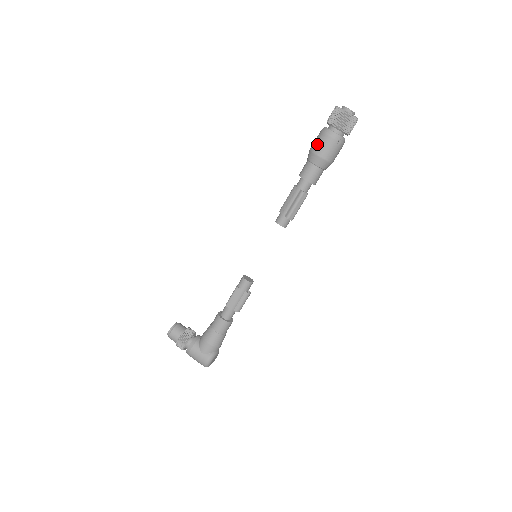
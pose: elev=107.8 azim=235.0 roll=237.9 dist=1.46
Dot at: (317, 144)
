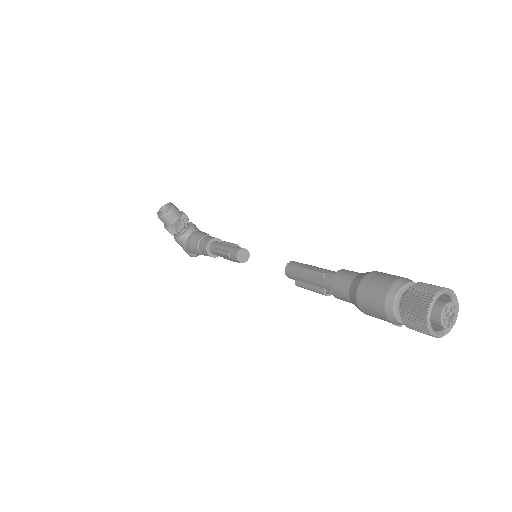
Dot at: (367, 302)
